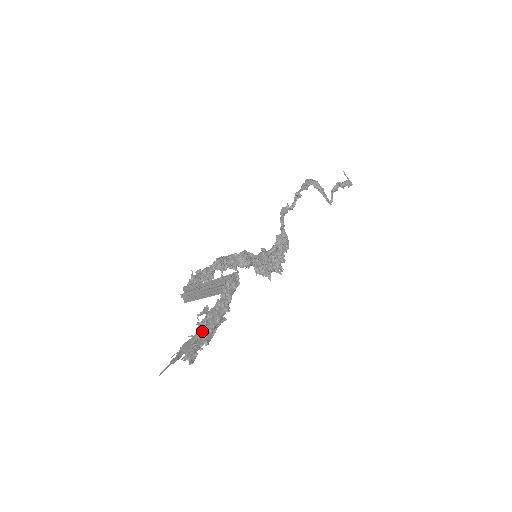
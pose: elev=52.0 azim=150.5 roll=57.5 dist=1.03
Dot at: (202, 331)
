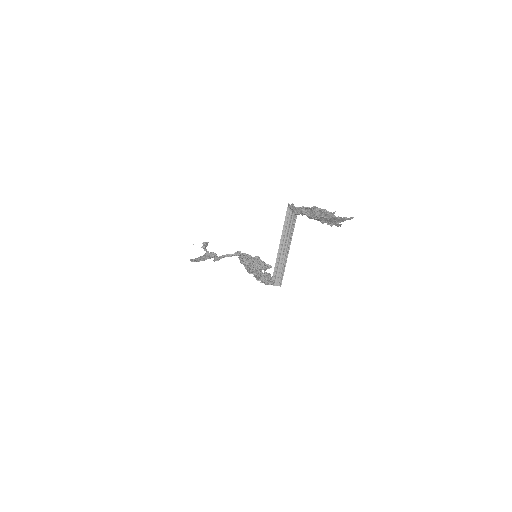
Dot at: (326, 211)
